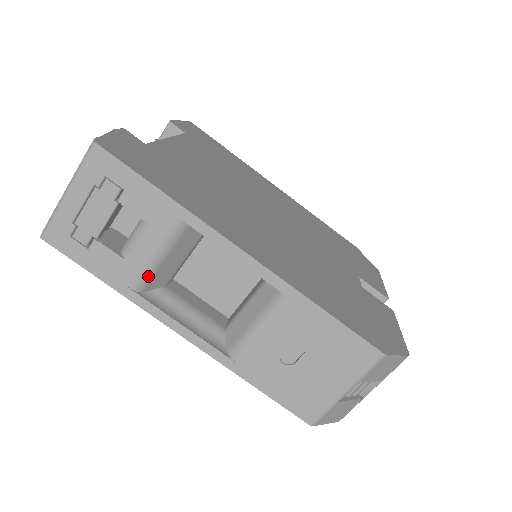
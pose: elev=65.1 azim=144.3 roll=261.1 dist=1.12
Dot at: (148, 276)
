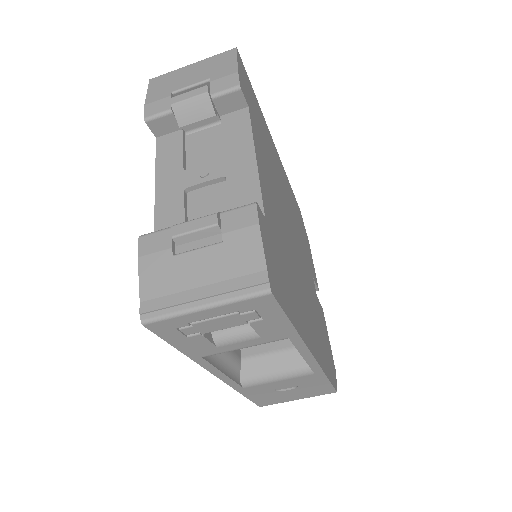
Dot at: (224, 352)
